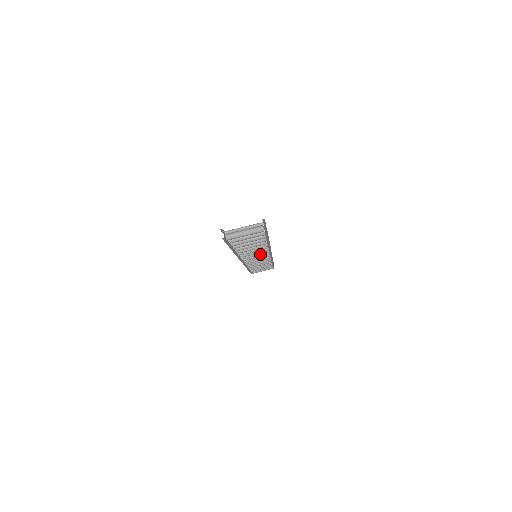
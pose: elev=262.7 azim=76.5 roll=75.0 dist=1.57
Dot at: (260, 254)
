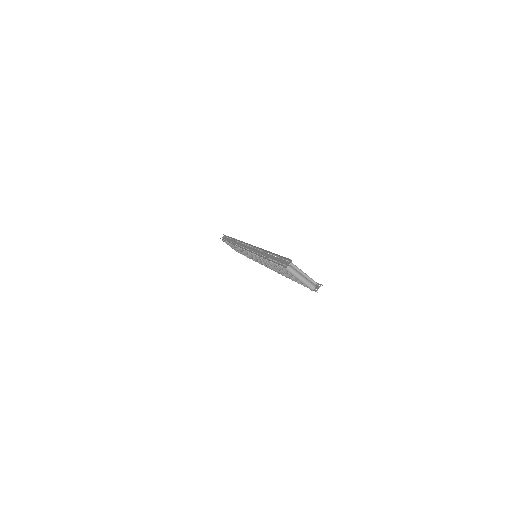
Dot at: occluded
